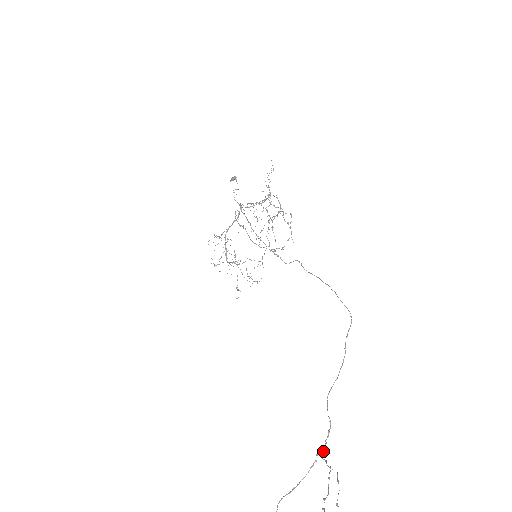
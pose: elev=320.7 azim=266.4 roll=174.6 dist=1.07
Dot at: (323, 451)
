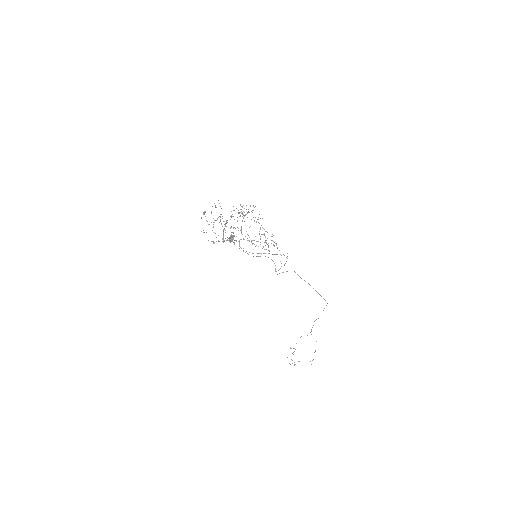
Dot at: occluded
